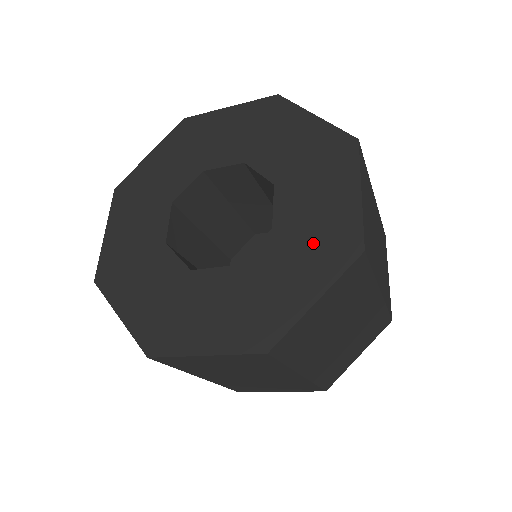
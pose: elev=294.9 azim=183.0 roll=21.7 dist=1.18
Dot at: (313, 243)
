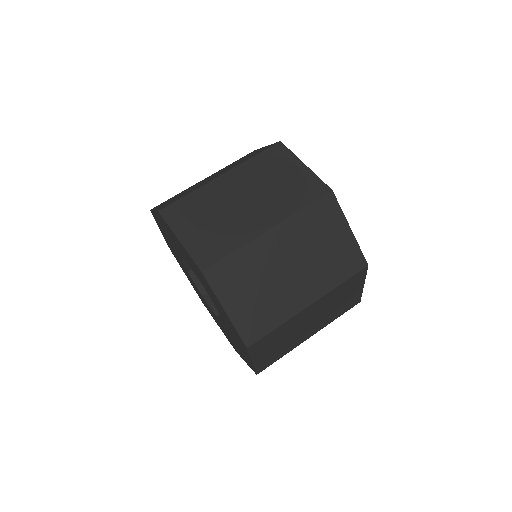
Dot at: (233, 331)
